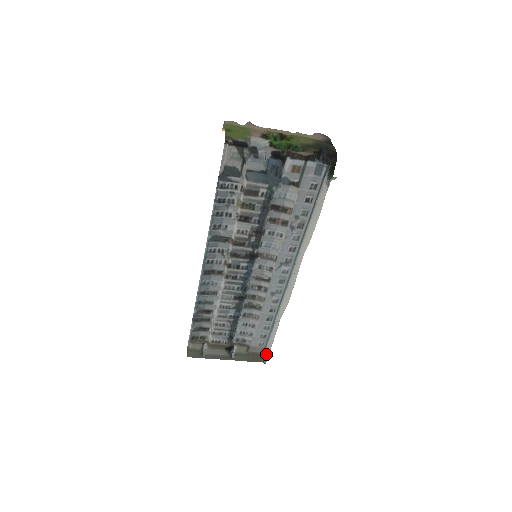
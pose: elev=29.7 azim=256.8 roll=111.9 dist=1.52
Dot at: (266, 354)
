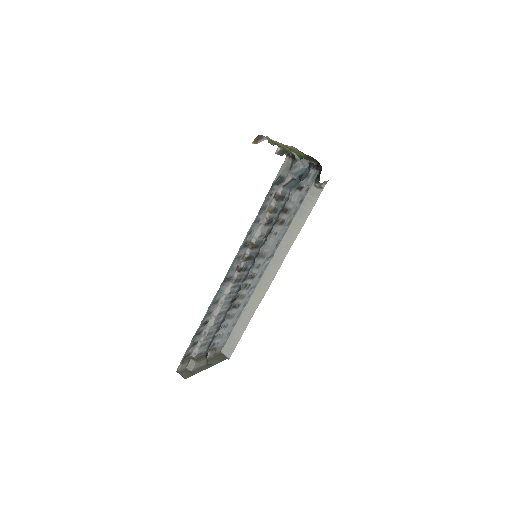
Dot at: (226, 351)
